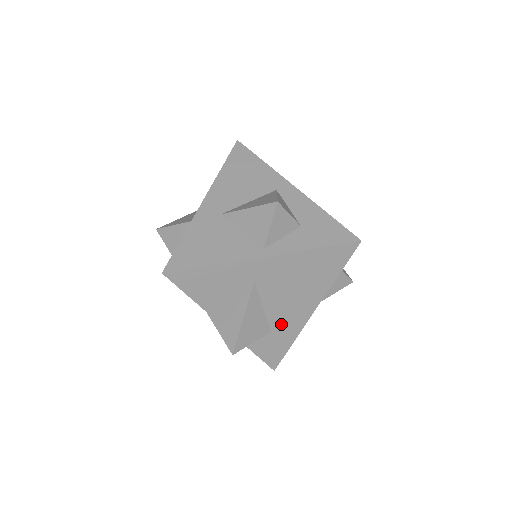
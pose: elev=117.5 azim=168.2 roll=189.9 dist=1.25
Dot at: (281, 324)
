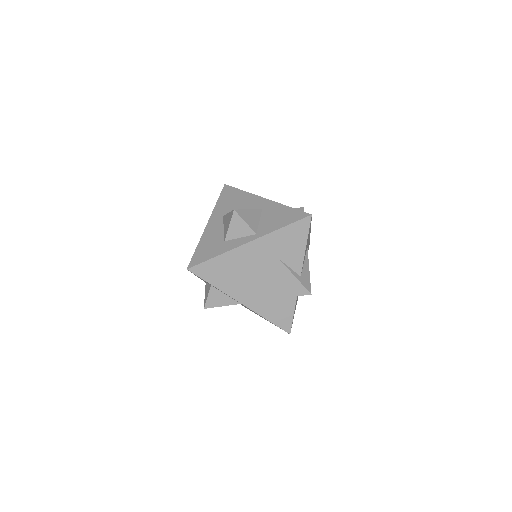
Dot at: occluded
